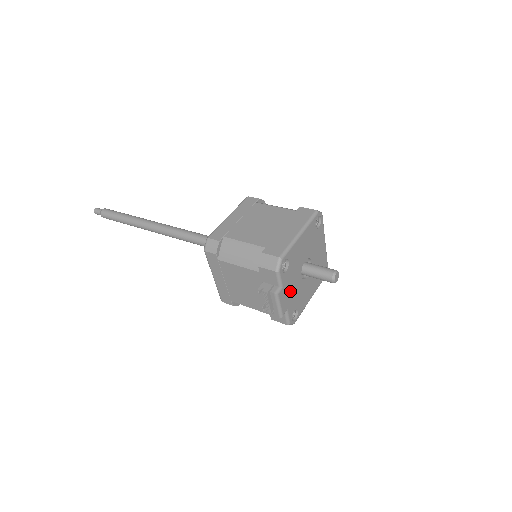
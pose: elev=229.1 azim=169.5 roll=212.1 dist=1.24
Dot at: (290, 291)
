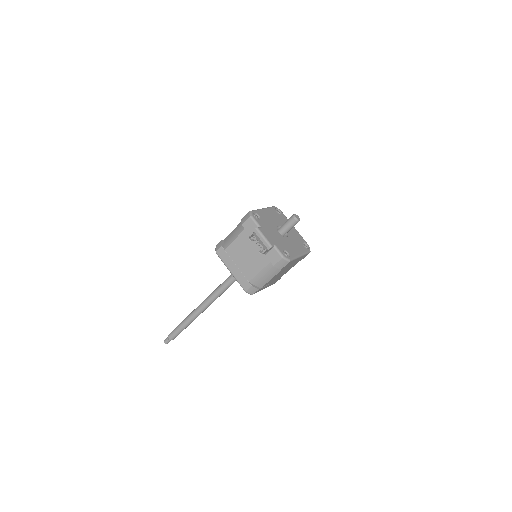
Dot at: (271, 235)
